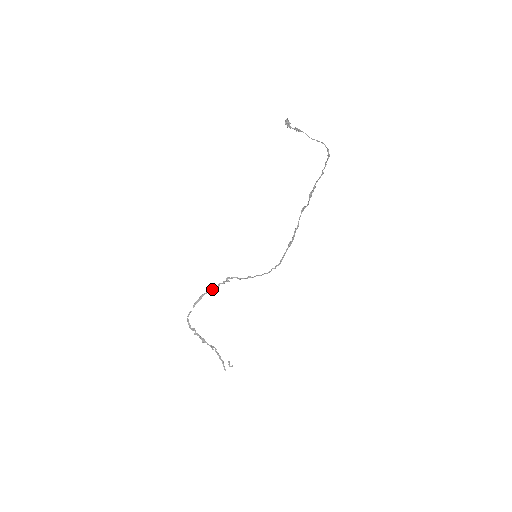
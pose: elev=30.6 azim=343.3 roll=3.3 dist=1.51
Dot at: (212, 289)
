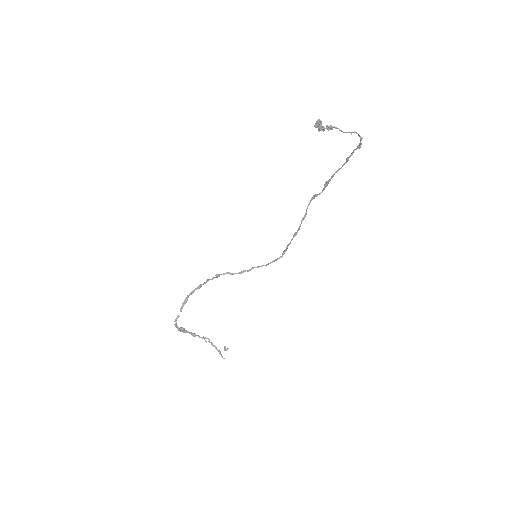
Dot at: (199, 288)
